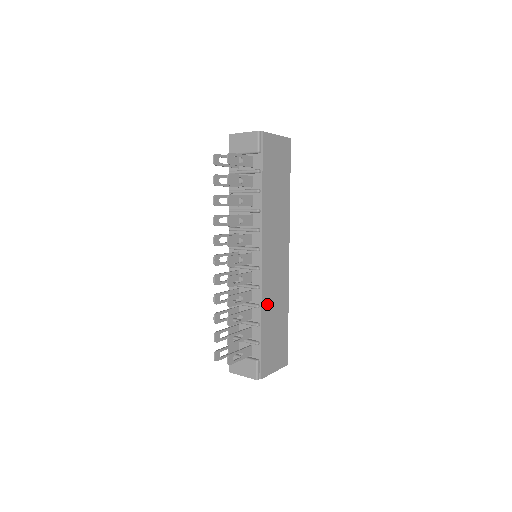
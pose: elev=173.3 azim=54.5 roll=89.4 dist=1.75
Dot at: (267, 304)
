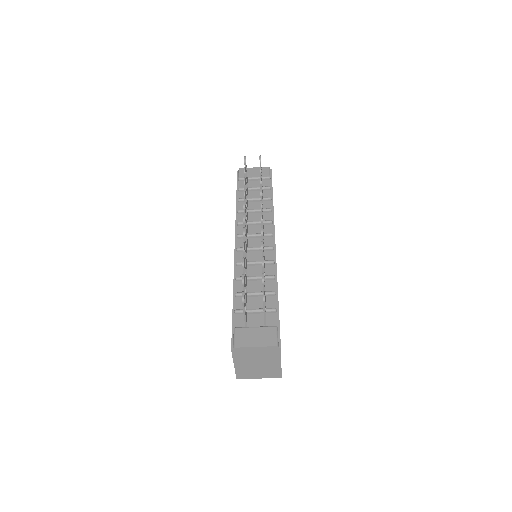
Dot at: occluded
